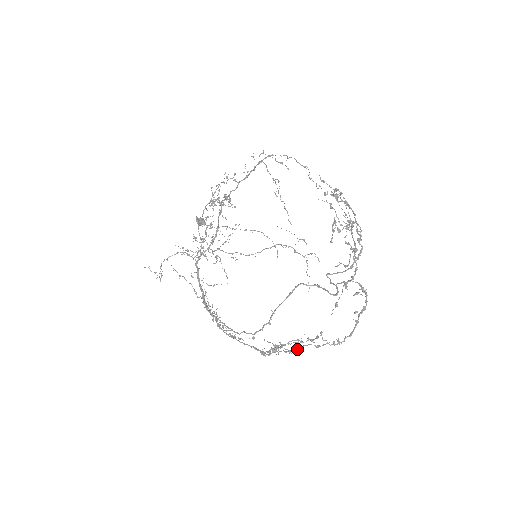
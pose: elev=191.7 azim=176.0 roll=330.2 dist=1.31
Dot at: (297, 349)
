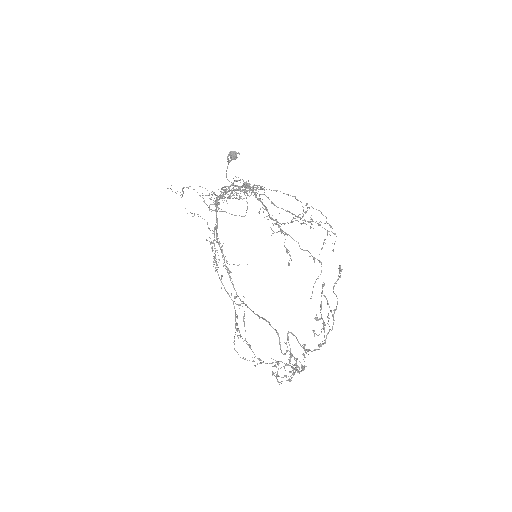
Dot at: occluded
